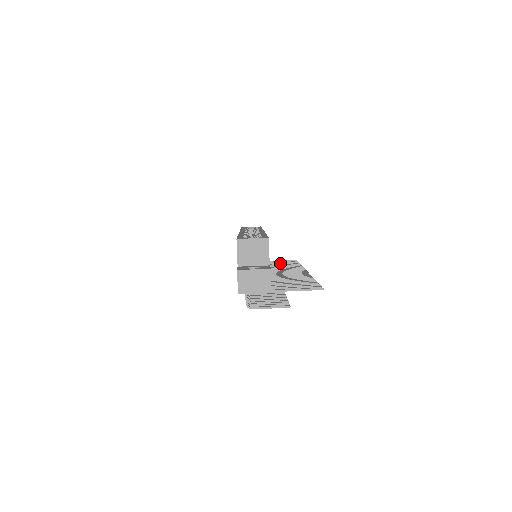
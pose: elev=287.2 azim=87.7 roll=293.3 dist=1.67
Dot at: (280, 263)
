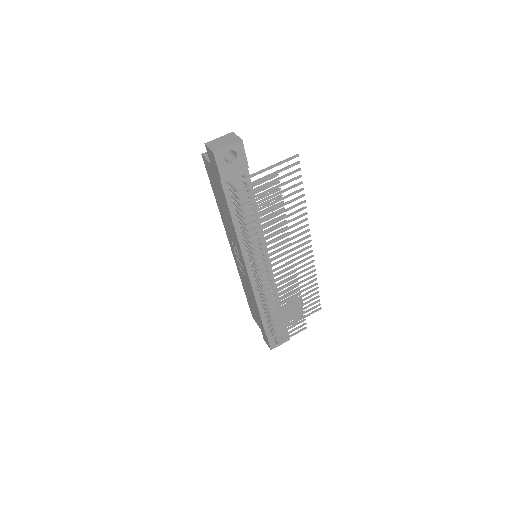
Dot at: occluded
